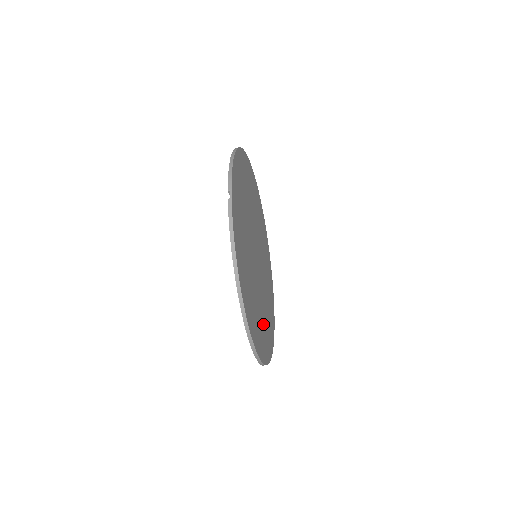
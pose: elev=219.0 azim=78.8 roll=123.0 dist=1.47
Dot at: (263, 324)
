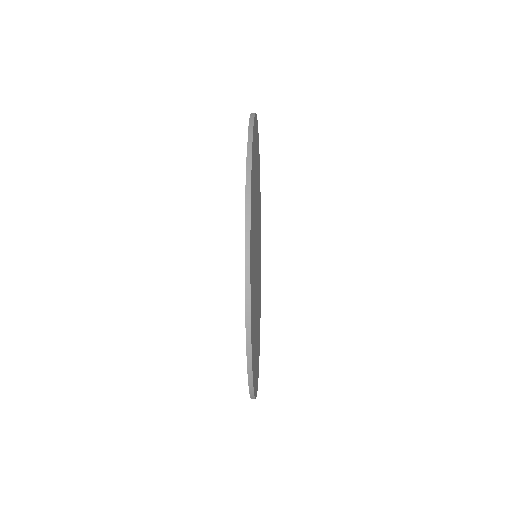
Dot at: occluded
